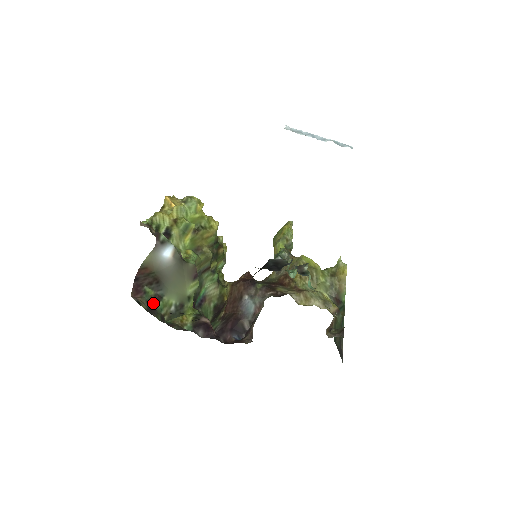
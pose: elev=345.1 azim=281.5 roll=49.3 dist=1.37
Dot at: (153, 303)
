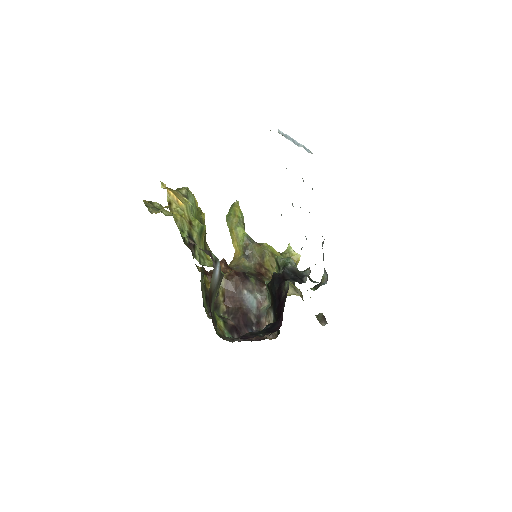
Dot at: occluded
